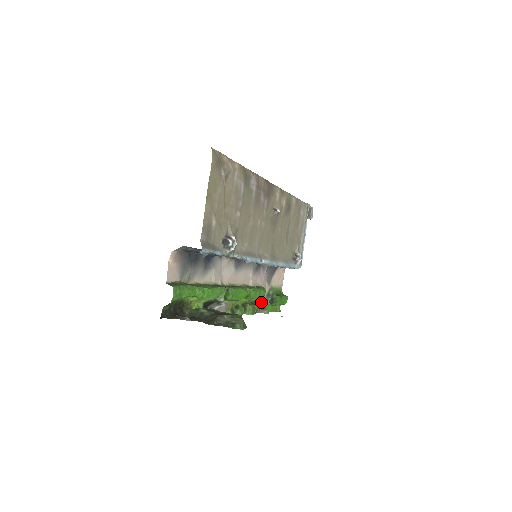
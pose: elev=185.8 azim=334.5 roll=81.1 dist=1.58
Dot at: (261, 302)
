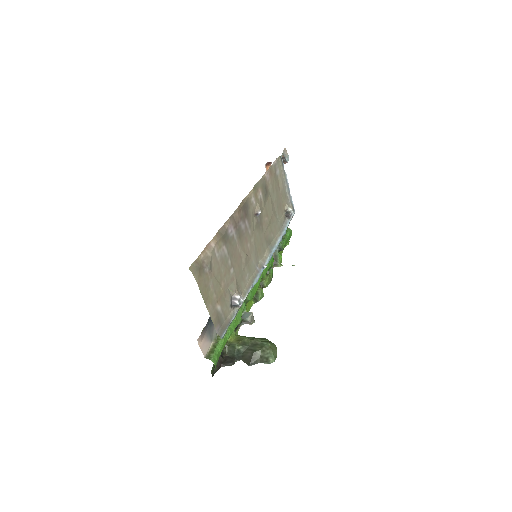
Dot at: occluded
